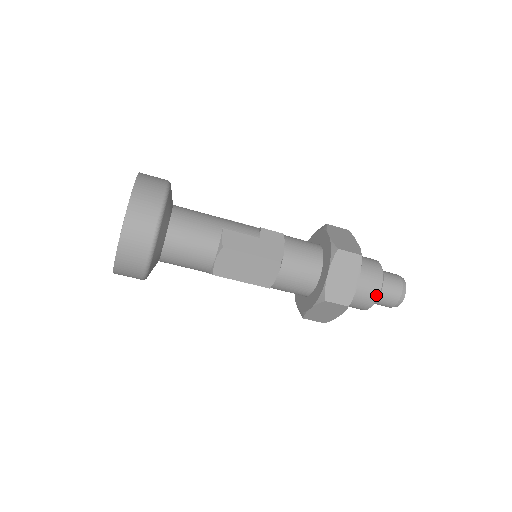
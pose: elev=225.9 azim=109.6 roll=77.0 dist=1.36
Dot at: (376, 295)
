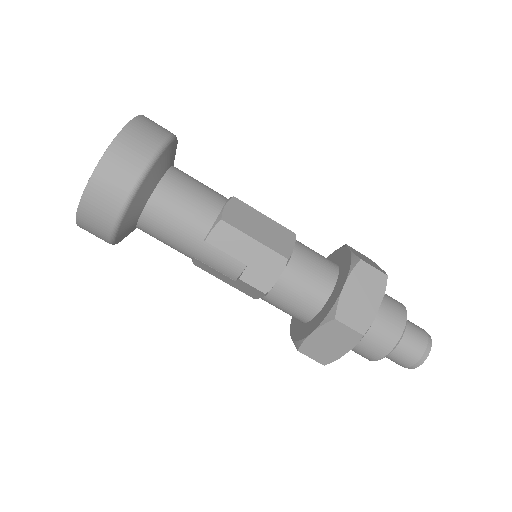
Dot at: (403, 308)
